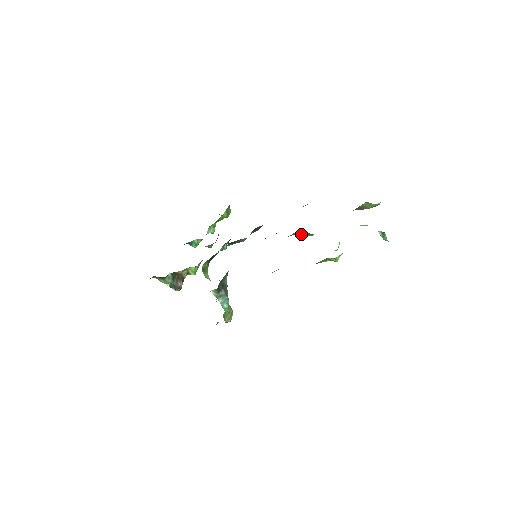
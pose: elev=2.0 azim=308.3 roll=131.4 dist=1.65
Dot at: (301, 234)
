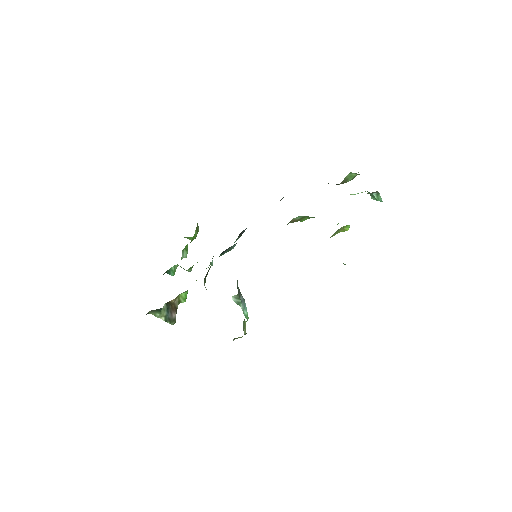
Dot at: (296, 220)
